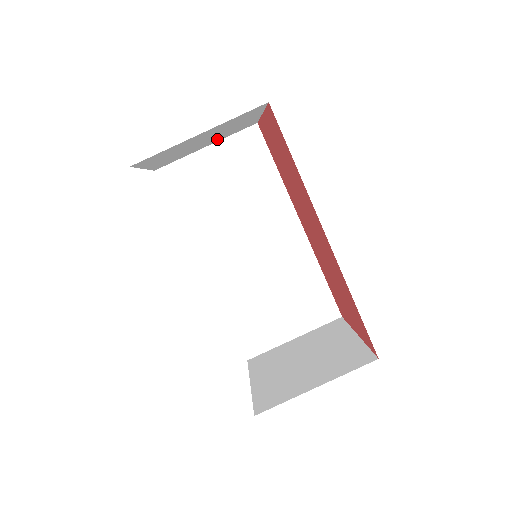
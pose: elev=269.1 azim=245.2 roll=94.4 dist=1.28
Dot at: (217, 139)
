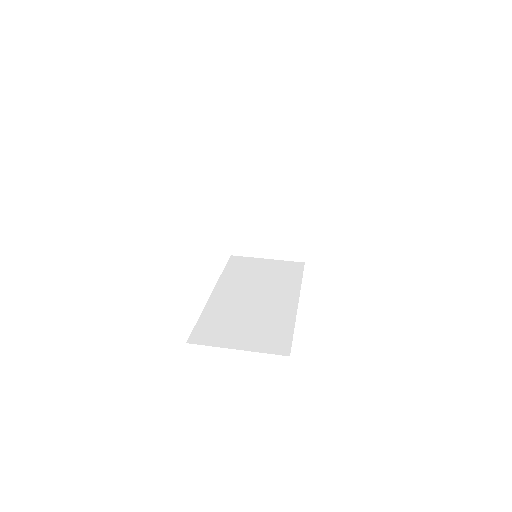
Dot at: (277, 249)
